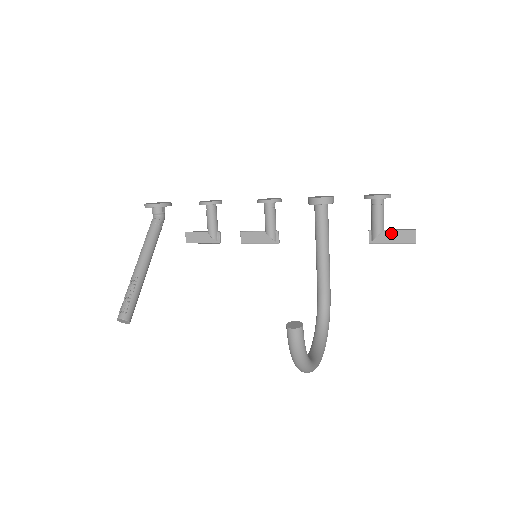
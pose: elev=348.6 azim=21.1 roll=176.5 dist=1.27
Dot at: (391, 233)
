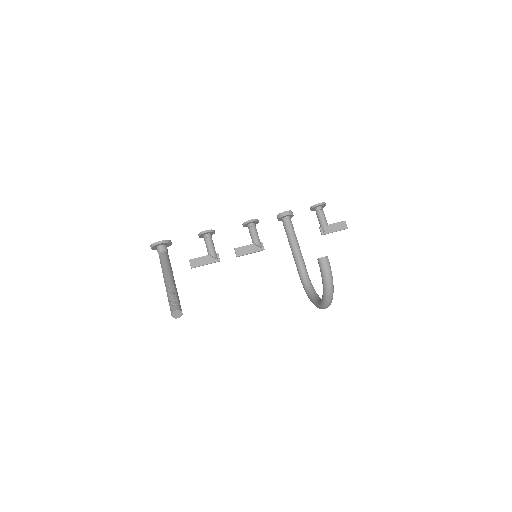
Dot at: (333, 225)
